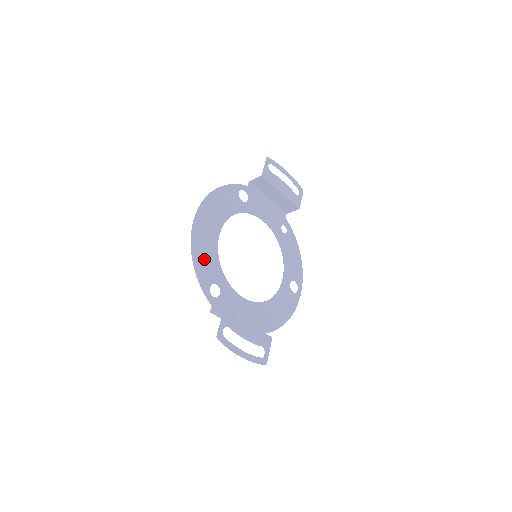
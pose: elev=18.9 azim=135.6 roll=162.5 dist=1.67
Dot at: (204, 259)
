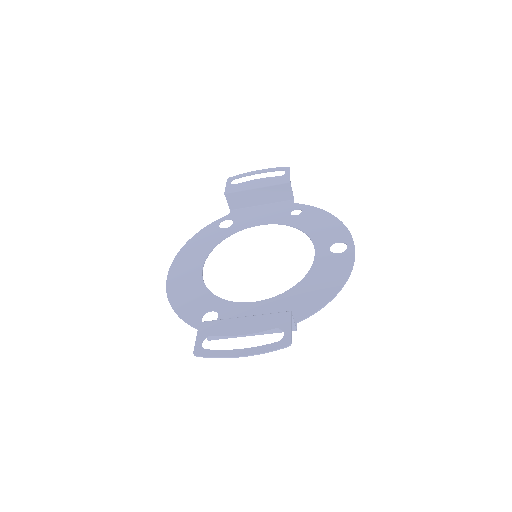
Dot at: (187, 300)
